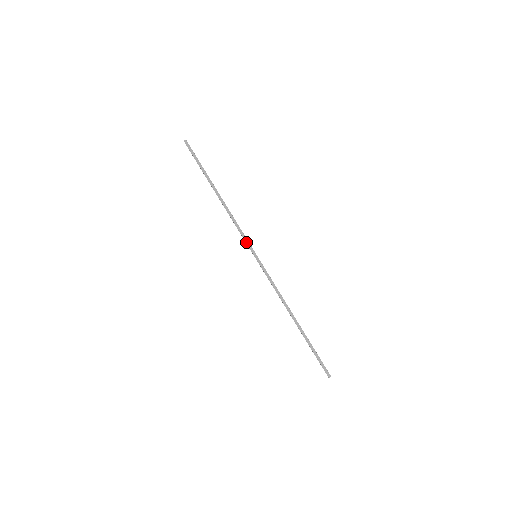
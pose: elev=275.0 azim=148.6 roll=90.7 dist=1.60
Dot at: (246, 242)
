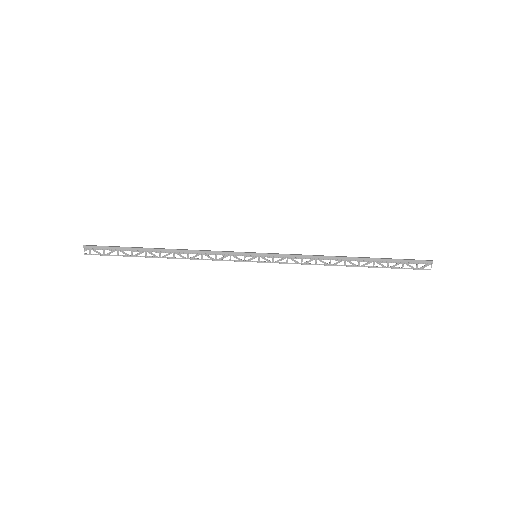
Dot at: (235, 252)
